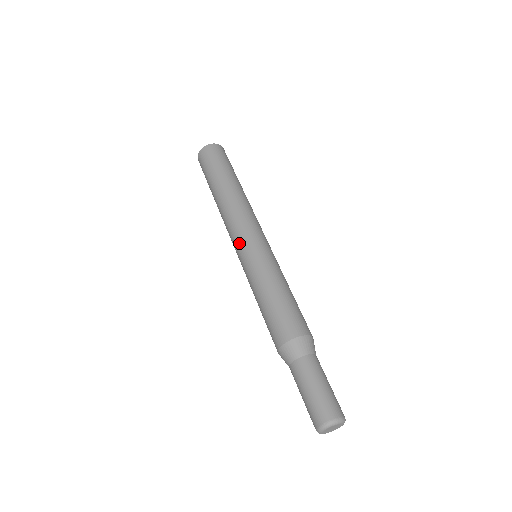
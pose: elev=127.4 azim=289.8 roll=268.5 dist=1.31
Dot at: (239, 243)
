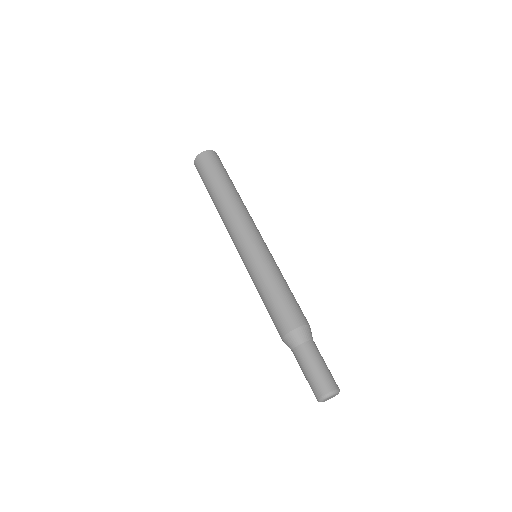
Dot at: (246, 242)
